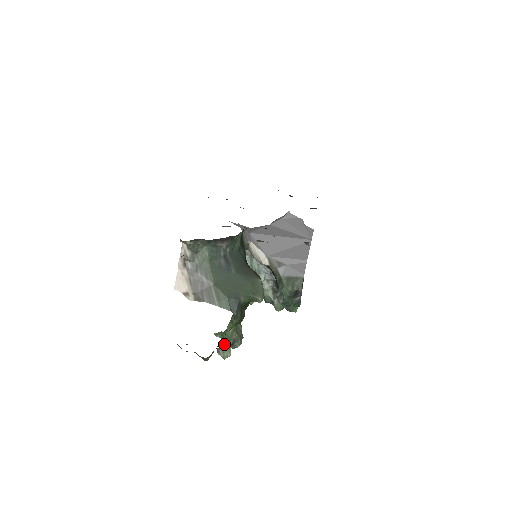
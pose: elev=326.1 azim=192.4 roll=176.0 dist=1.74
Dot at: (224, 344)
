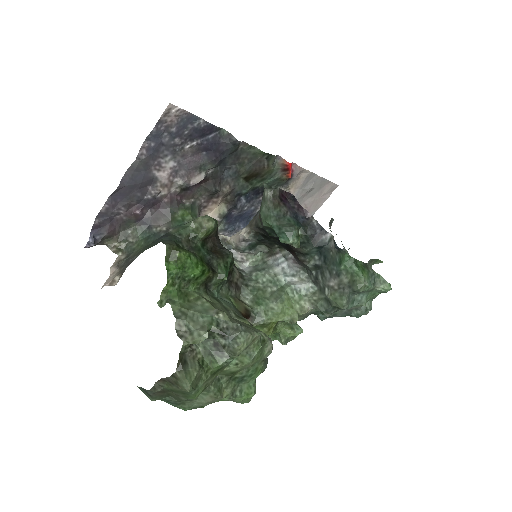
Dot at: (184, 316)
